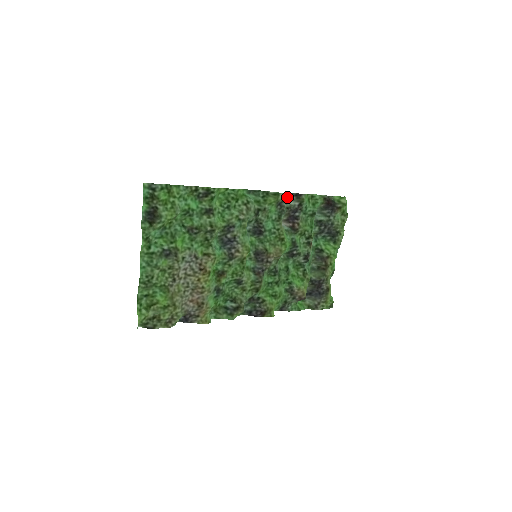
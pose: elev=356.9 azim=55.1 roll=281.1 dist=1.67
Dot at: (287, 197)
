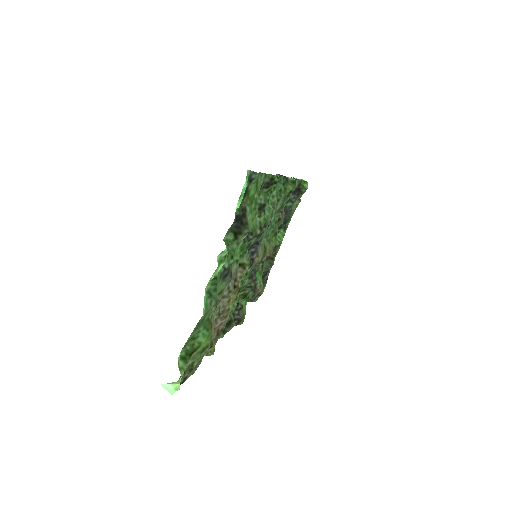
Dot at: occluded
